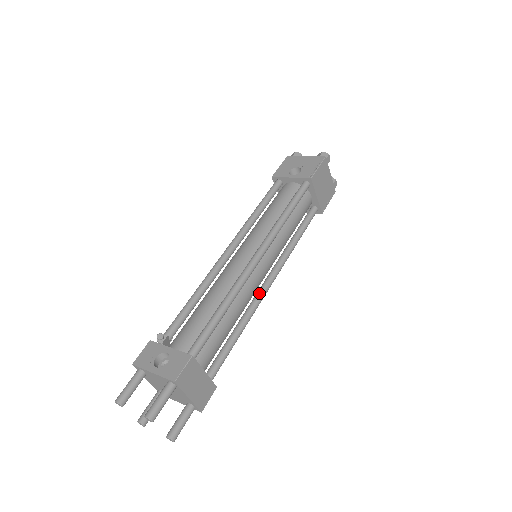
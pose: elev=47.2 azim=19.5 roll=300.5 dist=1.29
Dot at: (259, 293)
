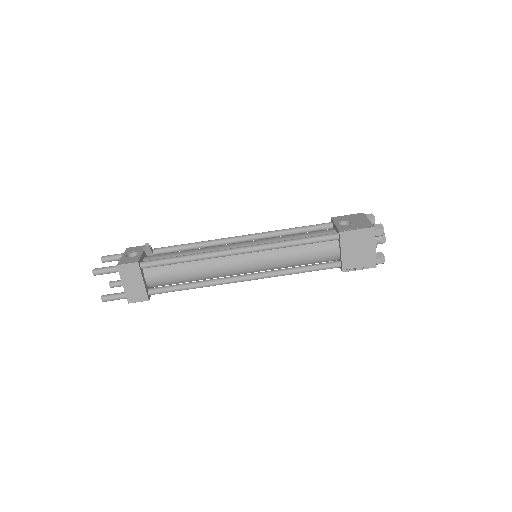
Dot at: (229, 277)
